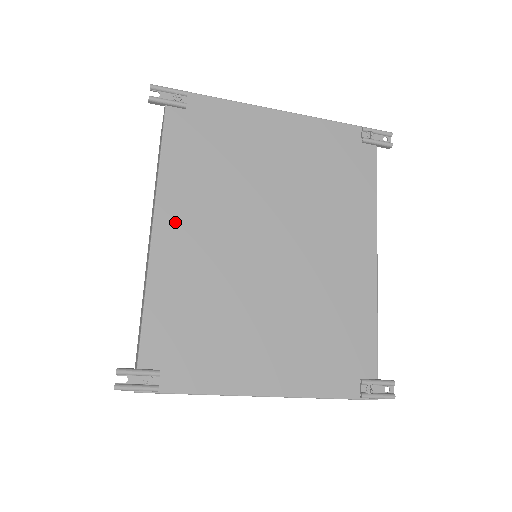
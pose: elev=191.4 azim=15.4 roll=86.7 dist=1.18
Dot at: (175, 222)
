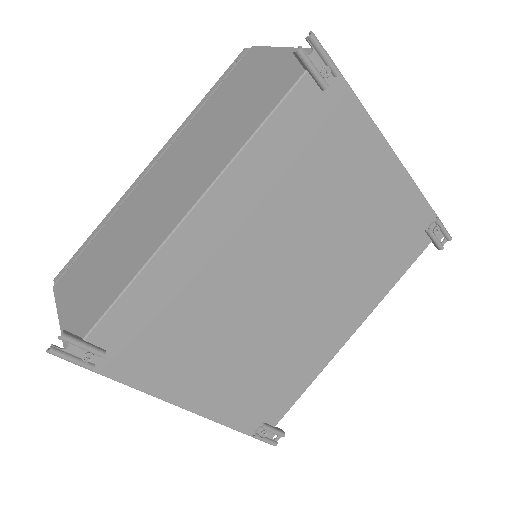
Dot at: (221, 212)
